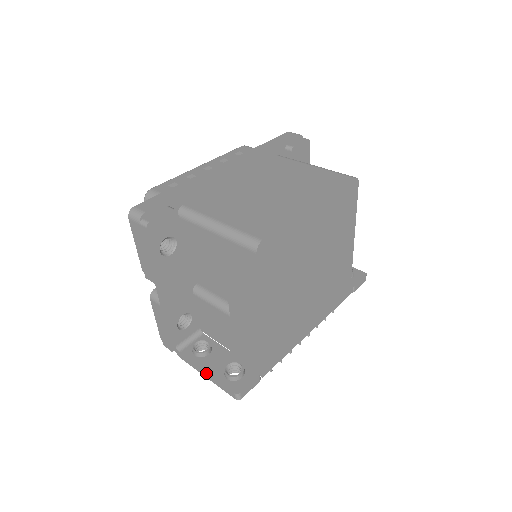
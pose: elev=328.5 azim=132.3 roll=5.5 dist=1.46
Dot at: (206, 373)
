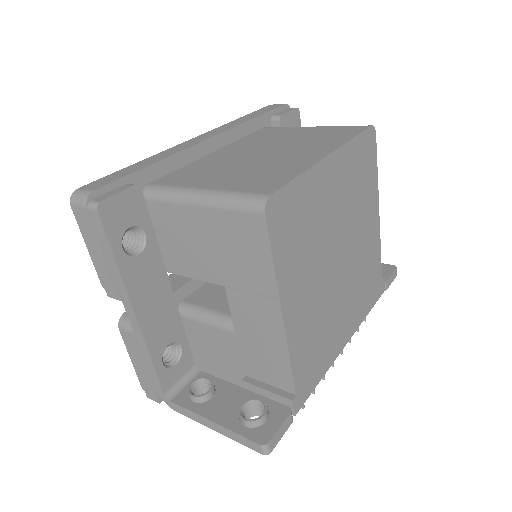
Dot at: (213, 423)
